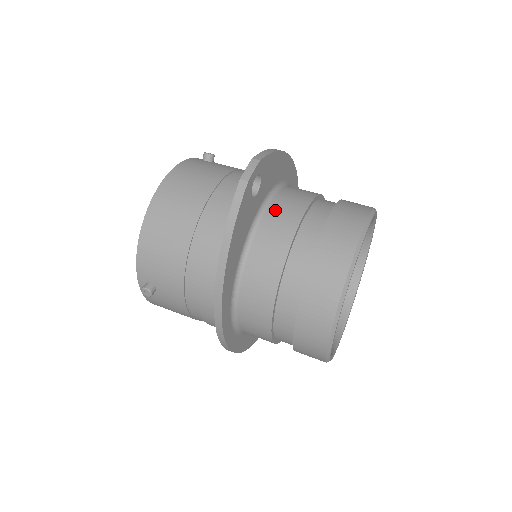
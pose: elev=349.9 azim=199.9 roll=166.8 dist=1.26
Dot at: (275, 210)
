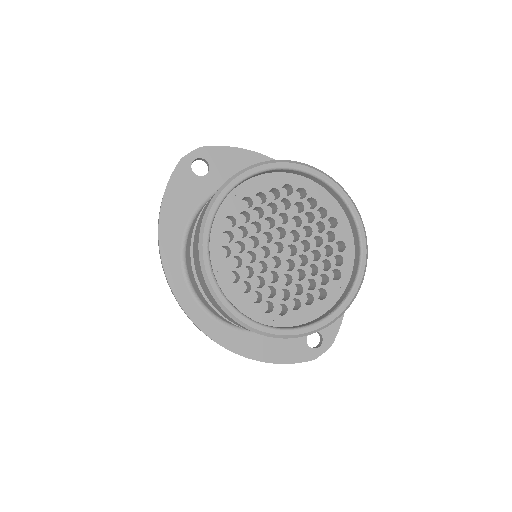
Dot at: occluded
